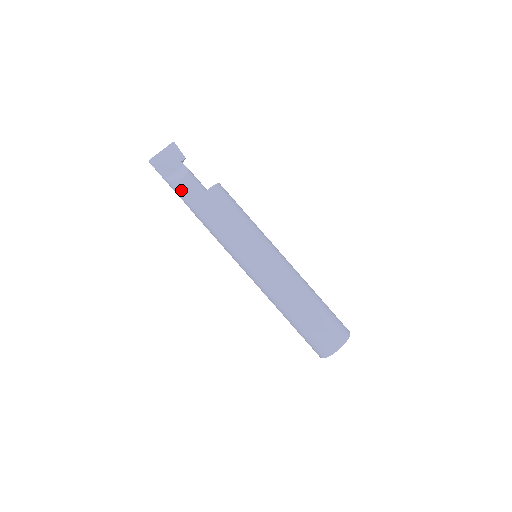
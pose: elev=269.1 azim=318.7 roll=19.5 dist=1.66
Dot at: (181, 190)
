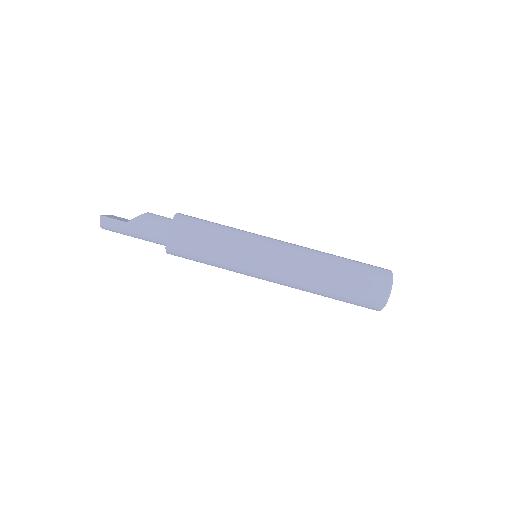
Dot at: (151, 219)
